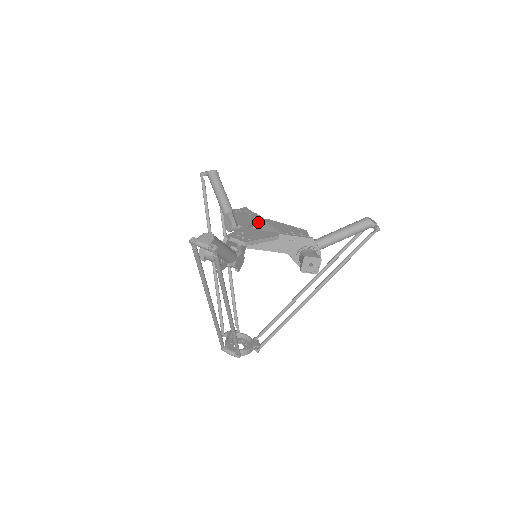
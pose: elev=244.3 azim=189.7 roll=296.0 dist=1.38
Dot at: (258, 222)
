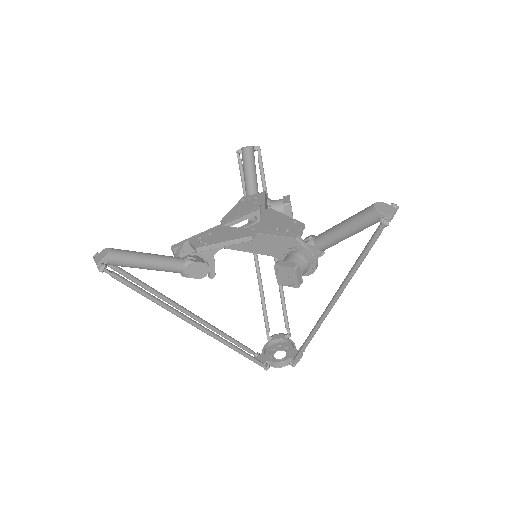
Dot at: (258, 213)
